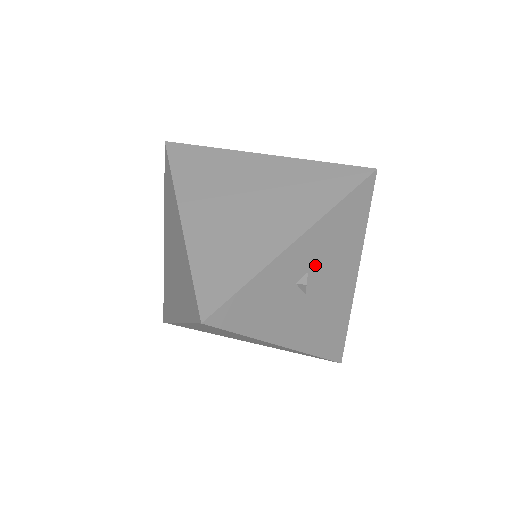
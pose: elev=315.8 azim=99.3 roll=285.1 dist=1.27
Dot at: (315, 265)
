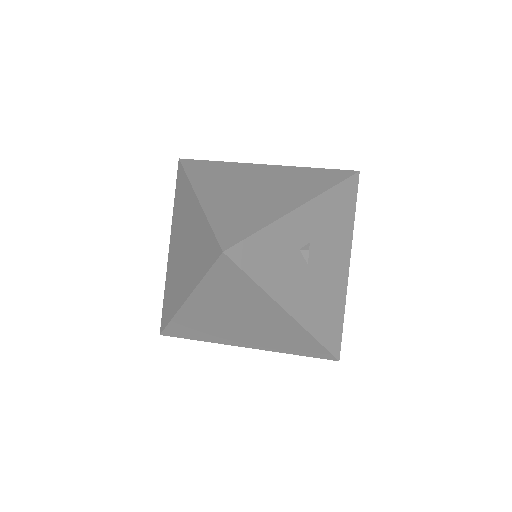
Dot at: (315, 239)
